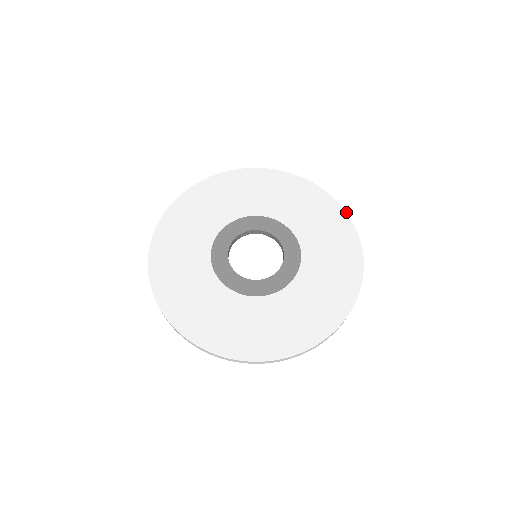
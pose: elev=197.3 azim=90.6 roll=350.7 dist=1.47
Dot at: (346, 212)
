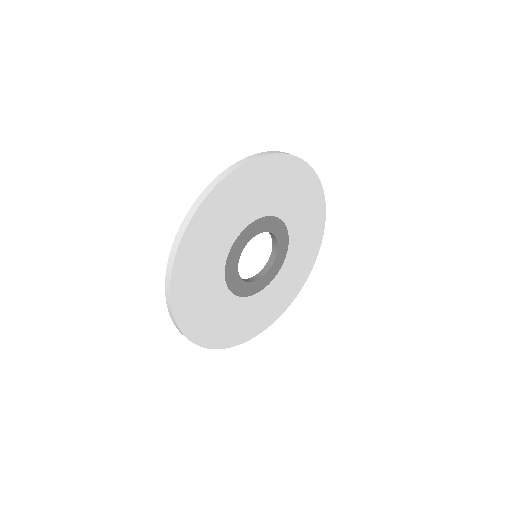
Dot at: occluded
